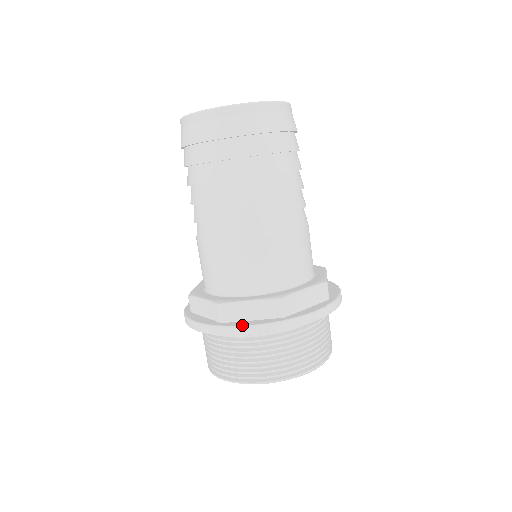
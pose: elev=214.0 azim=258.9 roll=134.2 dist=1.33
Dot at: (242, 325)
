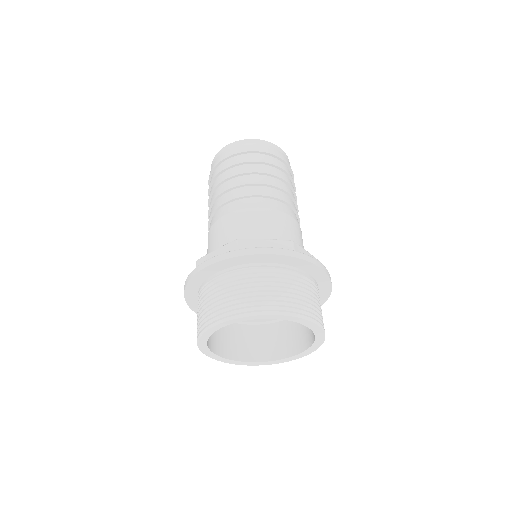
Dot at: (203, 262)
